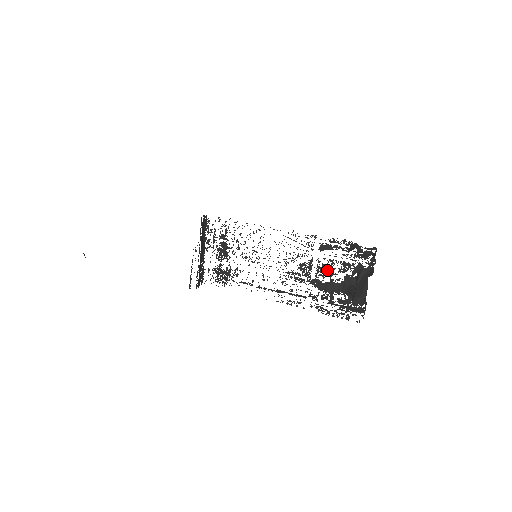
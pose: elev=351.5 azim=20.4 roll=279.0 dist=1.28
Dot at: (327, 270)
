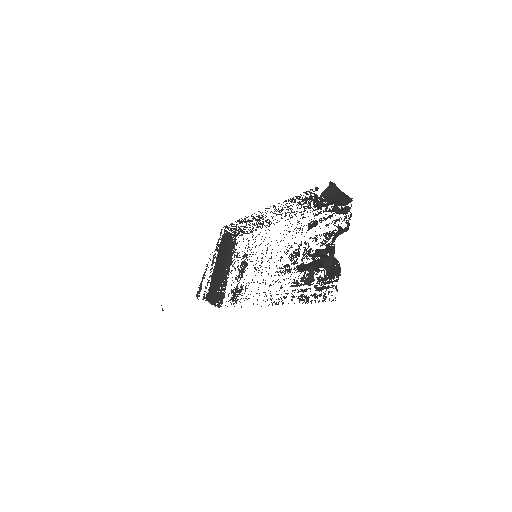
Dot at: (311, 249)
